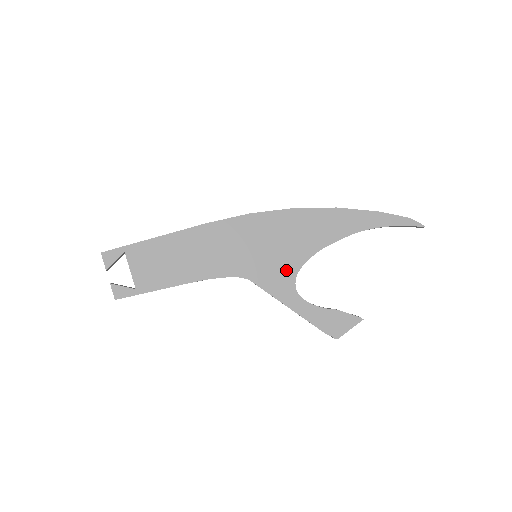
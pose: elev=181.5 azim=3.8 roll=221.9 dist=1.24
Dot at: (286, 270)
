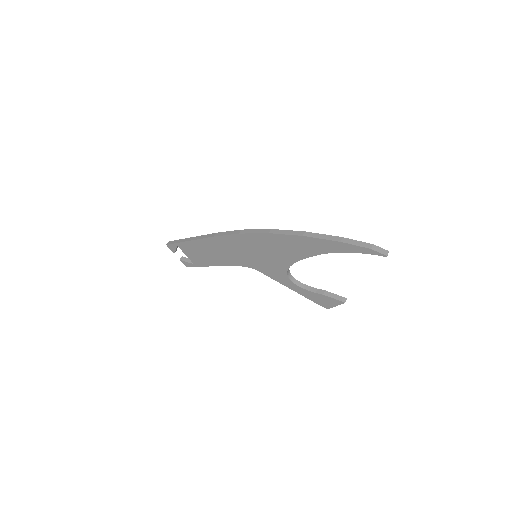
Dot at: (278, 268)
